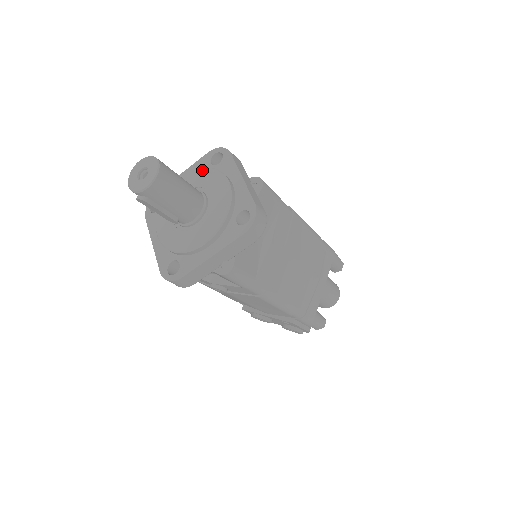
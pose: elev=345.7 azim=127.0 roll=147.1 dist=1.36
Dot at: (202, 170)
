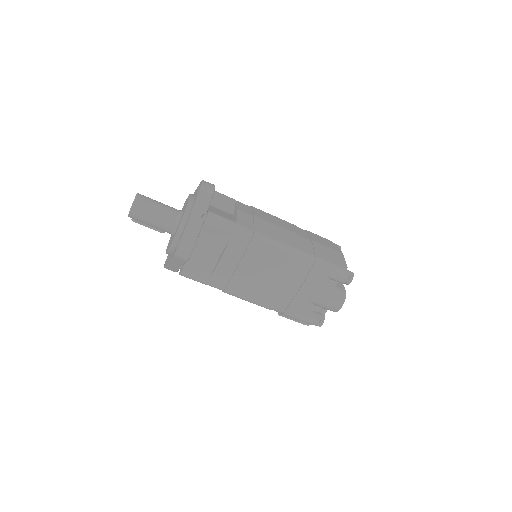
Dot at: (189, 196)
